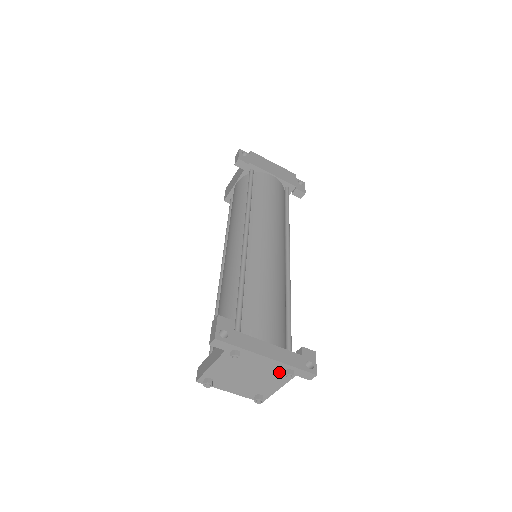
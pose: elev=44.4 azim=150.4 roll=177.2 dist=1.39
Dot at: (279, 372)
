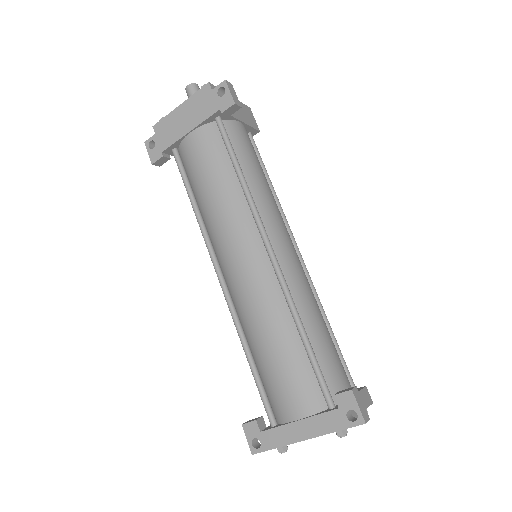
Dot at: occluded
